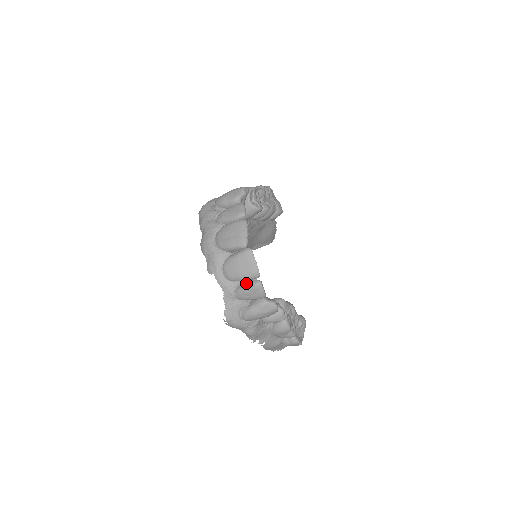
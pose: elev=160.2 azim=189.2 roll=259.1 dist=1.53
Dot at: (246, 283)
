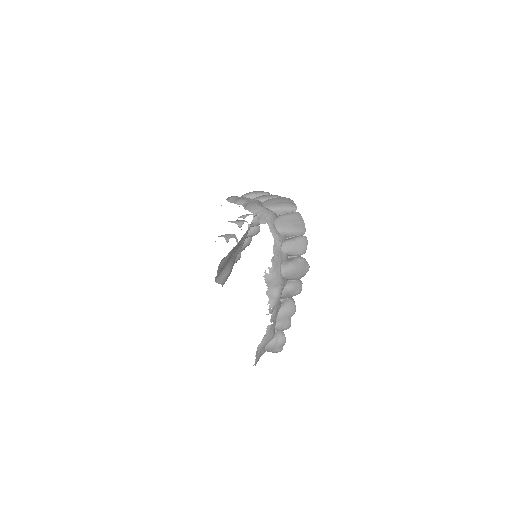
Dot at: (293, 237)
